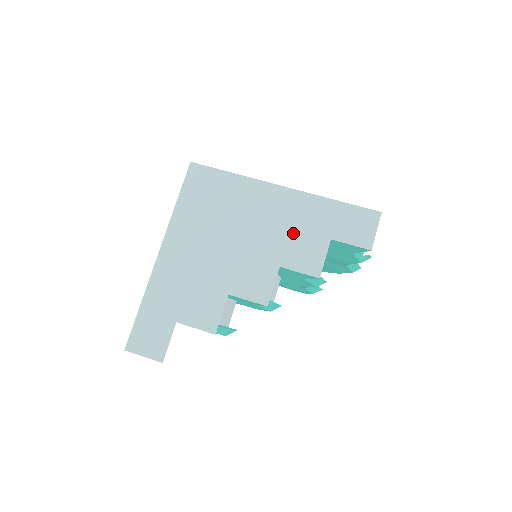
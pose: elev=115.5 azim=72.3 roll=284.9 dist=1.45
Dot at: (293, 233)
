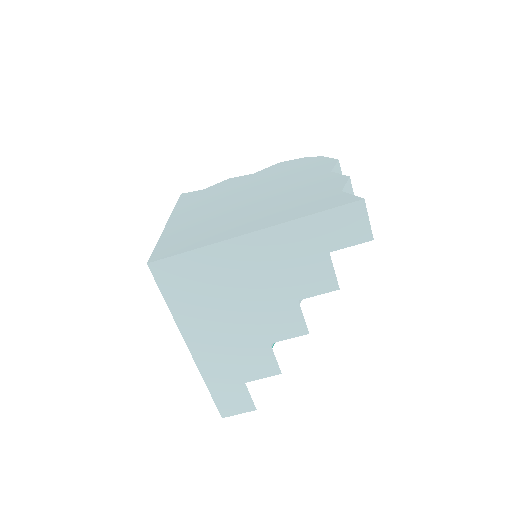
Dot at: (291, 268)
